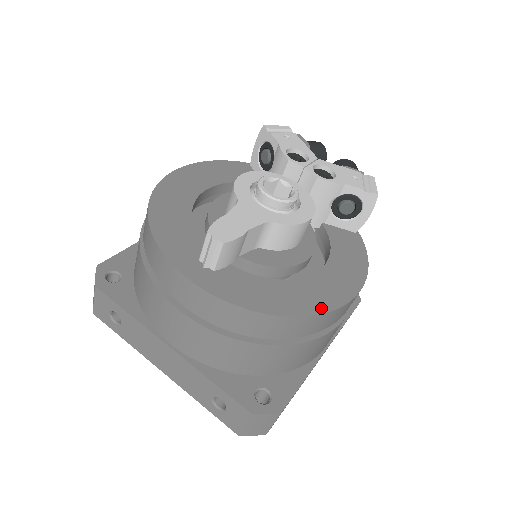
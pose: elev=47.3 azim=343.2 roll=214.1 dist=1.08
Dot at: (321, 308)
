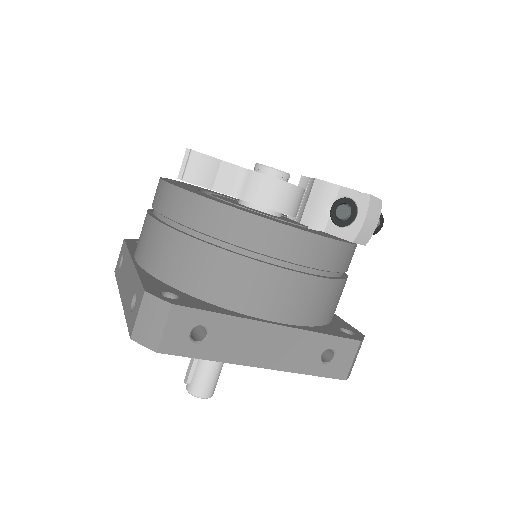
Dot at: (249, 212)
